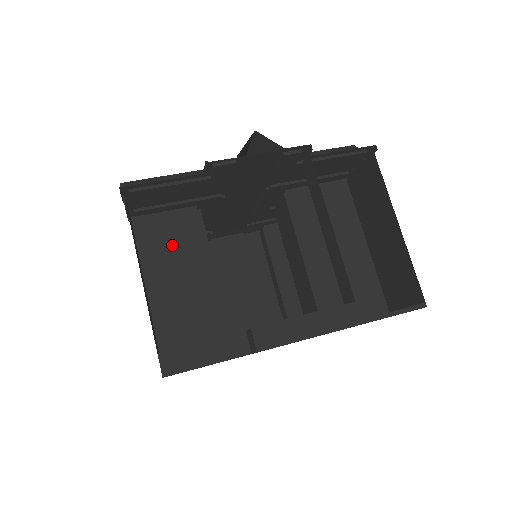
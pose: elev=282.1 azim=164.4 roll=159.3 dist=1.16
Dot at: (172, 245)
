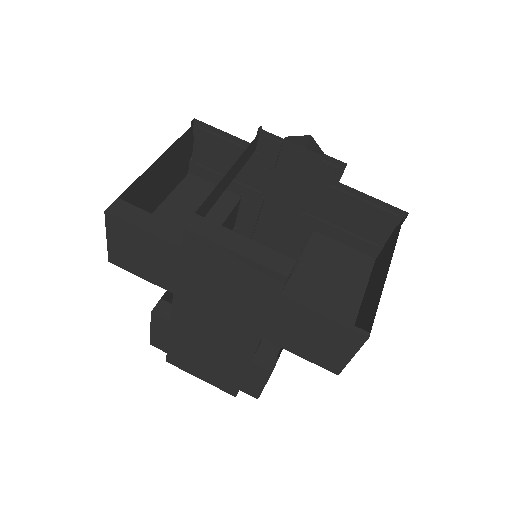
Dot at: (200, 201)
